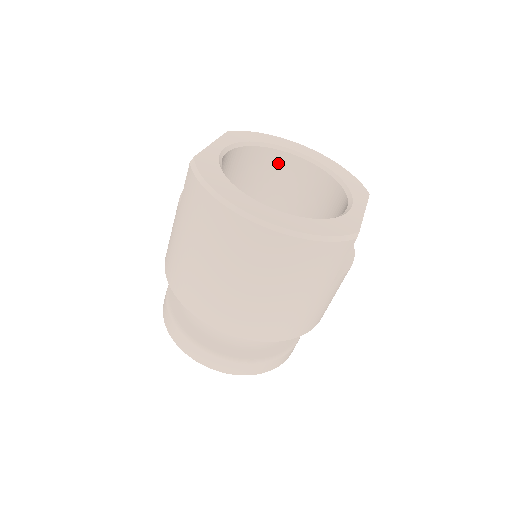
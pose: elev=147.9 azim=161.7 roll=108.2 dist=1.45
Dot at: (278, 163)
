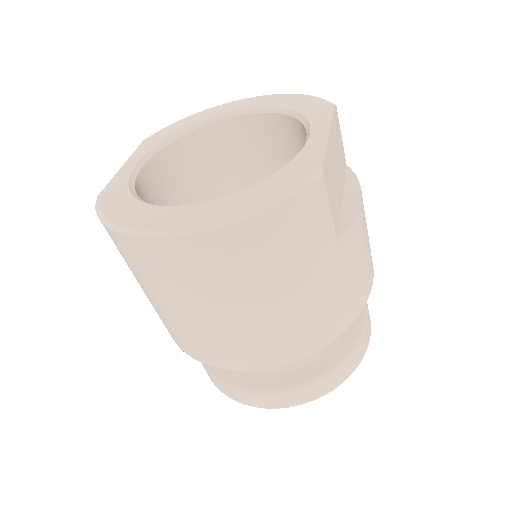
Dot at: (220, 138)
